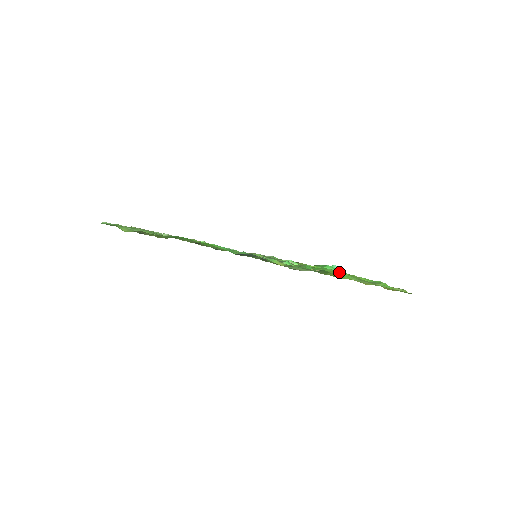
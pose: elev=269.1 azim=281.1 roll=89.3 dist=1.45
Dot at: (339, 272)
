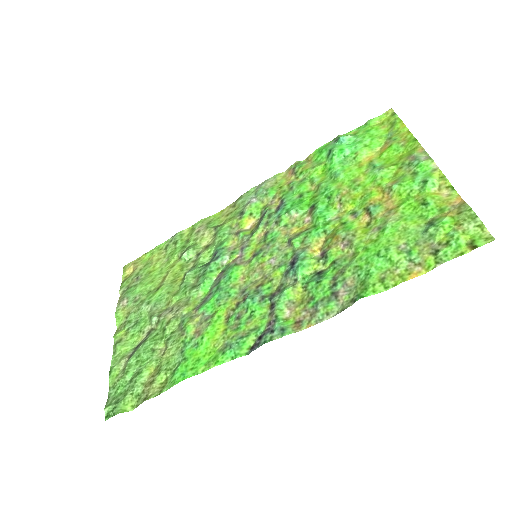
Dot at: (356, 159)
